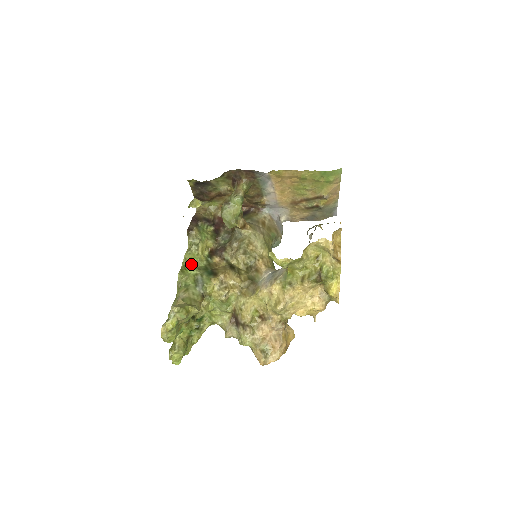
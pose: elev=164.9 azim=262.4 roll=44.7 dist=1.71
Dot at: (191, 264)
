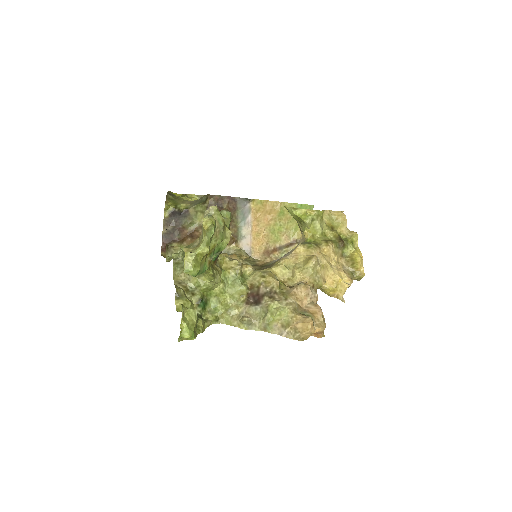
Dot at: occluded
